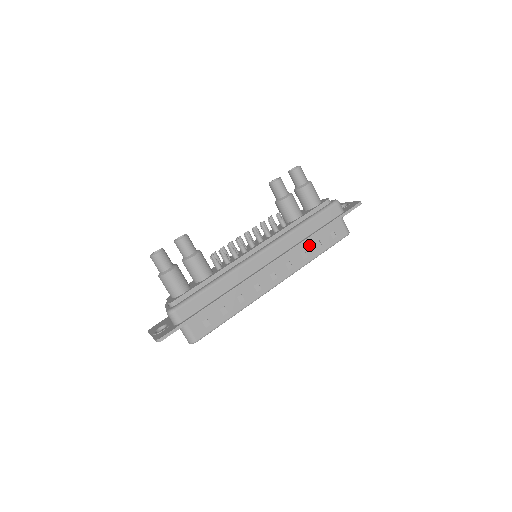
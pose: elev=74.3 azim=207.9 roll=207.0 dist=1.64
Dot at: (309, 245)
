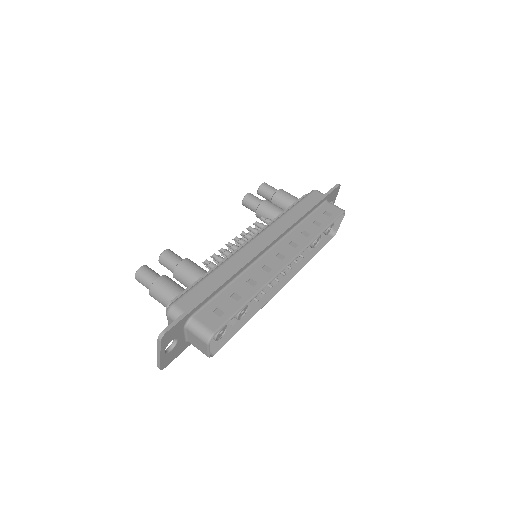
Dot at: (306, 226)
